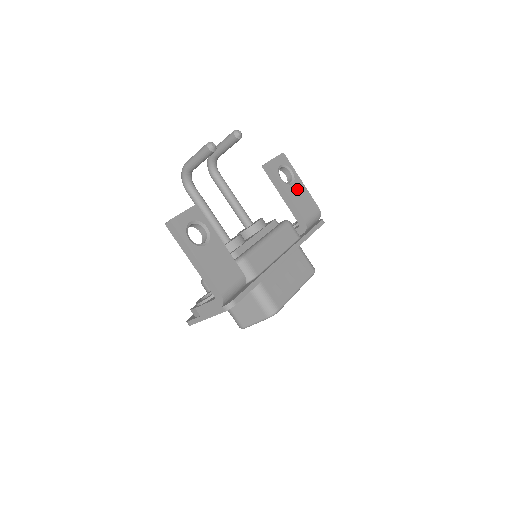
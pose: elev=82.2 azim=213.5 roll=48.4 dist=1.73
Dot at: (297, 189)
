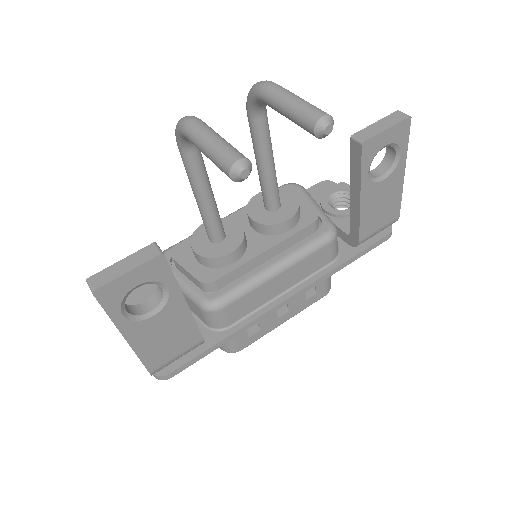
Dot at: (385, 188)
